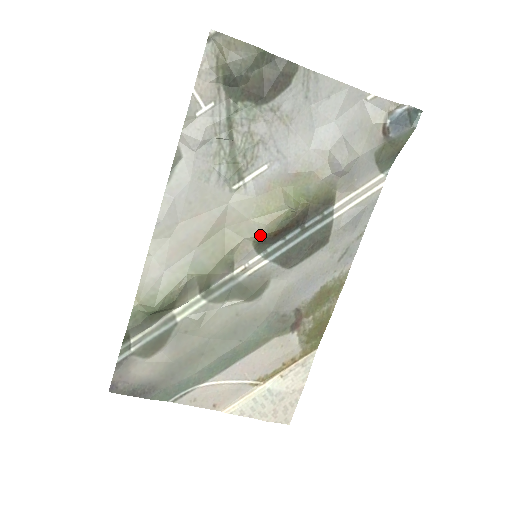
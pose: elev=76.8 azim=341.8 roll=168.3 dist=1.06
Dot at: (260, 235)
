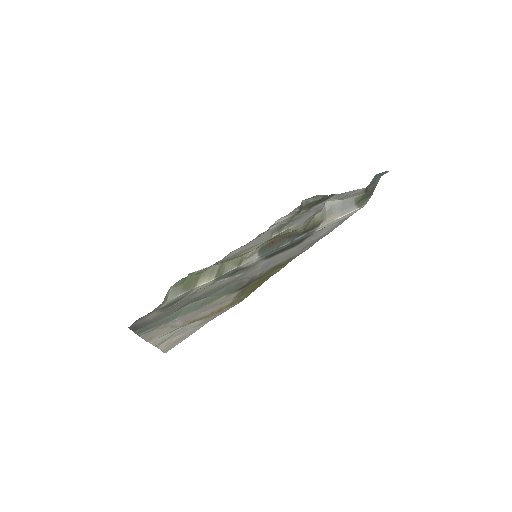
Dot at: (264, 243)
